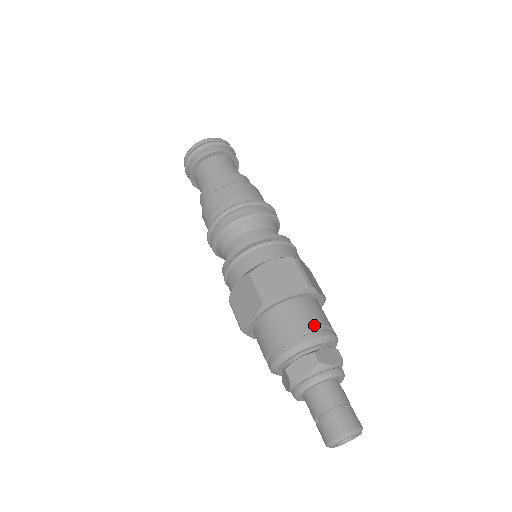
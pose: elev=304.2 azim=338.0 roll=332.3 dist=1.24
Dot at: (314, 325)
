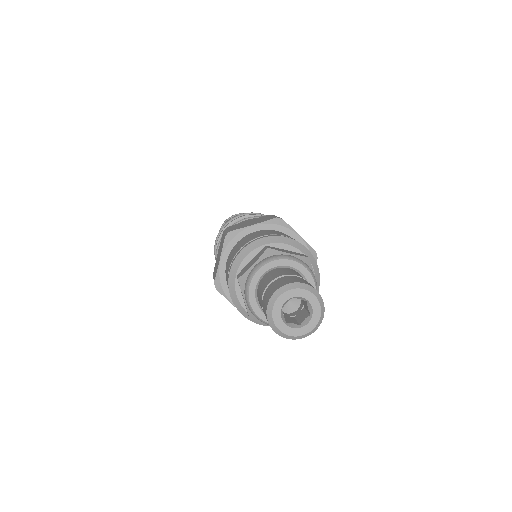
Dot at: occluded
